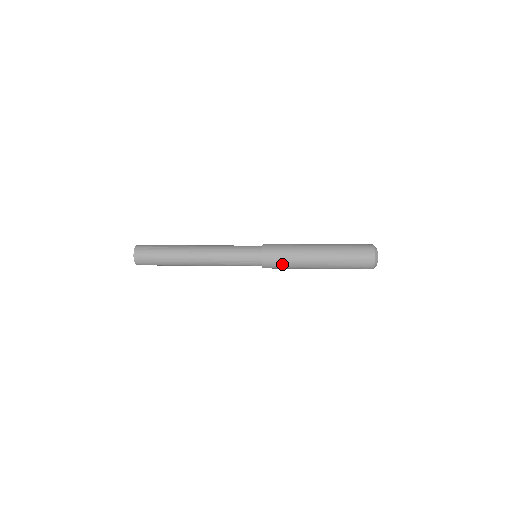
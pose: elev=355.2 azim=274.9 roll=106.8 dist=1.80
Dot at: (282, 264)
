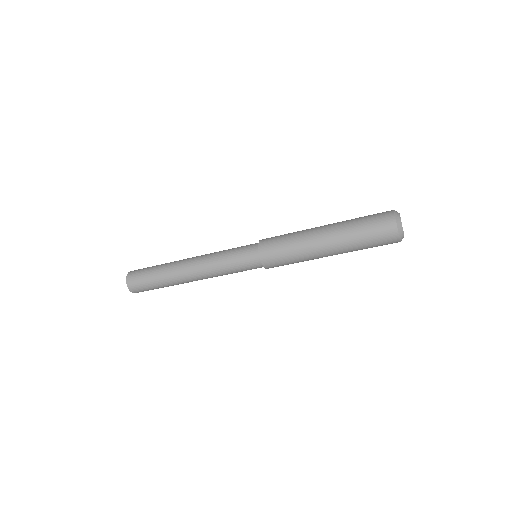
Dot at: (285, 259)
